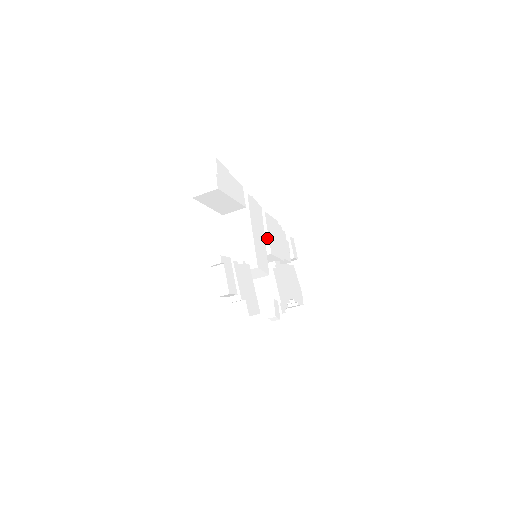
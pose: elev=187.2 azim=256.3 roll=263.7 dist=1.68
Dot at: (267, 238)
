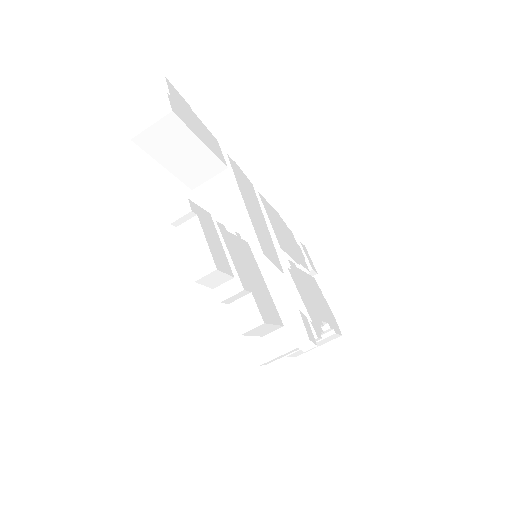
Dot at: (269, 227)
